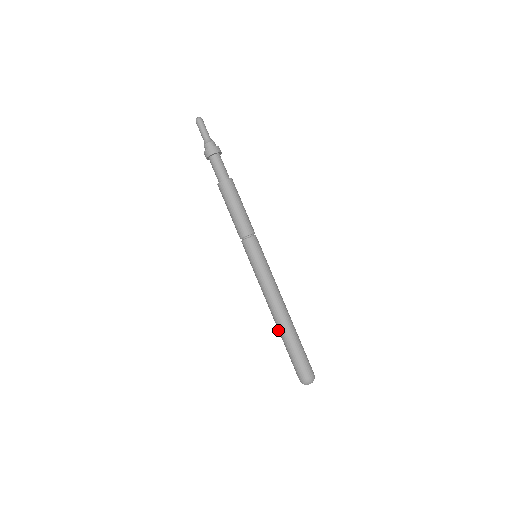
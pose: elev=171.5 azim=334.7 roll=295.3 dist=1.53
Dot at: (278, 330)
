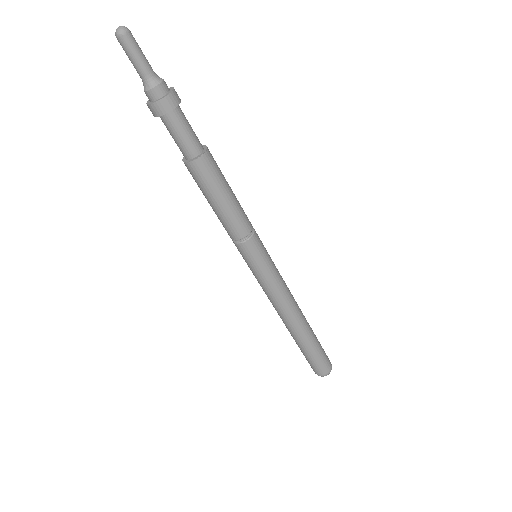
Dot at: occluded
